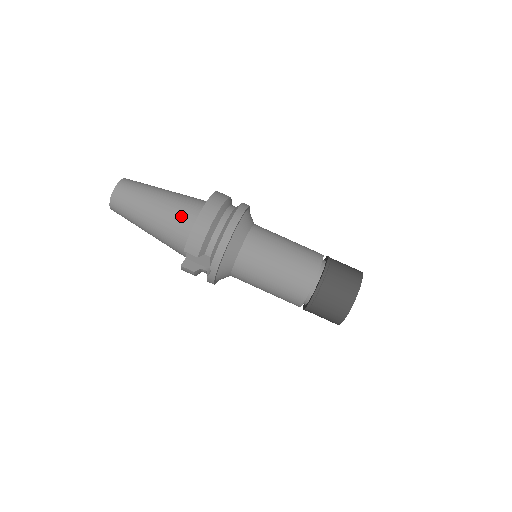
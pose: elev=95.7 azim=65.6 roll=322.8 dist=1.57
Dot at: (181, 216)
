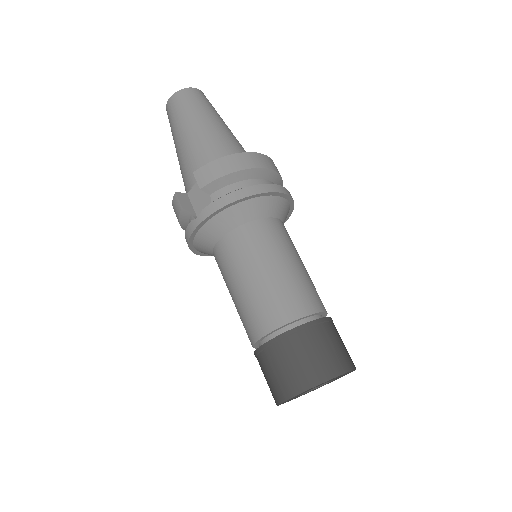
Dot at: (222, 148)
